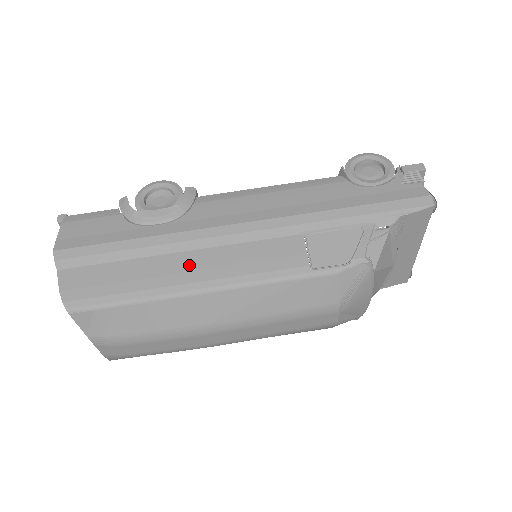
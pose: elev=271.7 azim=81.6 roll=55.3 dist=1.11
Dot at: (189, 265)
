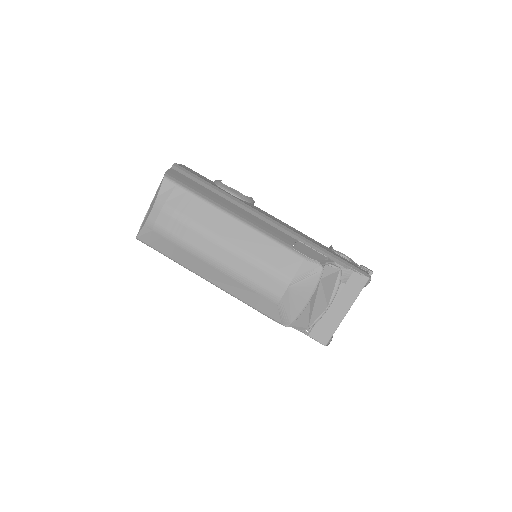
Dot at: (234, 208)
